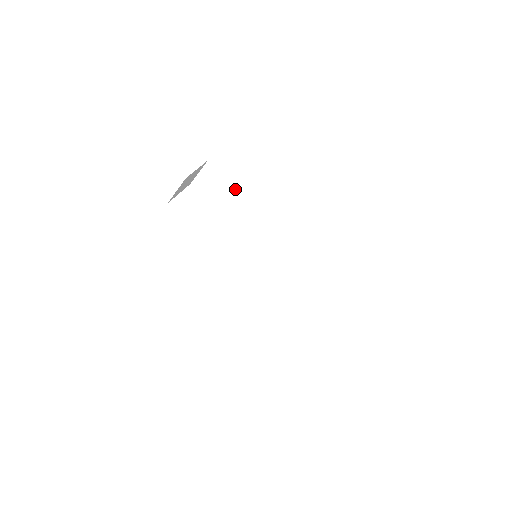
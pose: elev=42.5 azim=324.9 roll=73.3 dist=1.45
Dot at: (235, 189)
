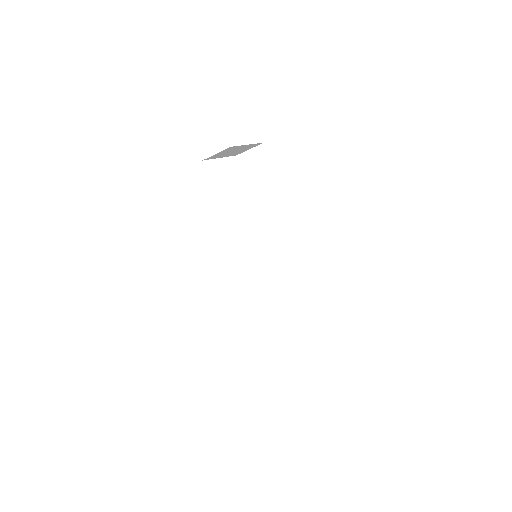
Dot at: (273, 184)
